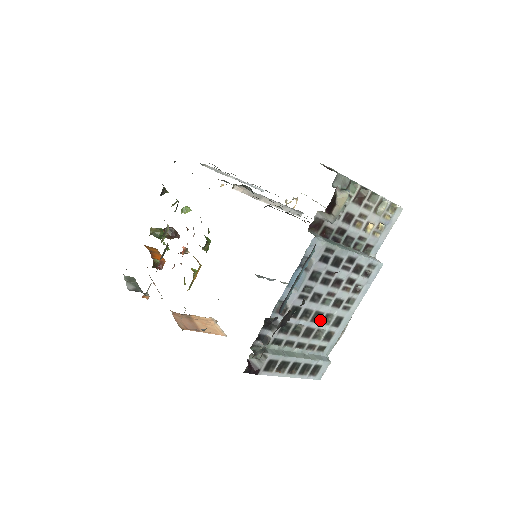
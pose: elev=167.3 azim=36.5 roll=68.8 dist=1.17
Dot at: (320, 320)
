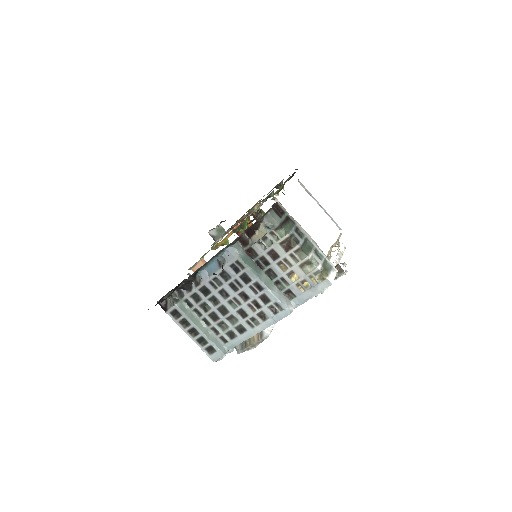
Dot at: (225, 315)
